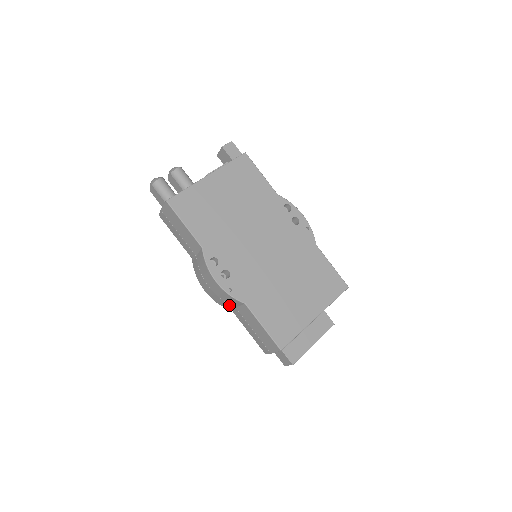
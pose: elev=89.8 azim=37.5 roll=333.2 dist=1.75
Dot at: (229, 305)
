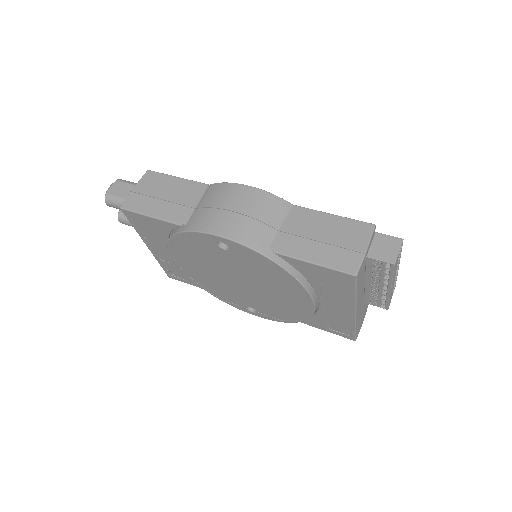
Dot at: (267, 230)
